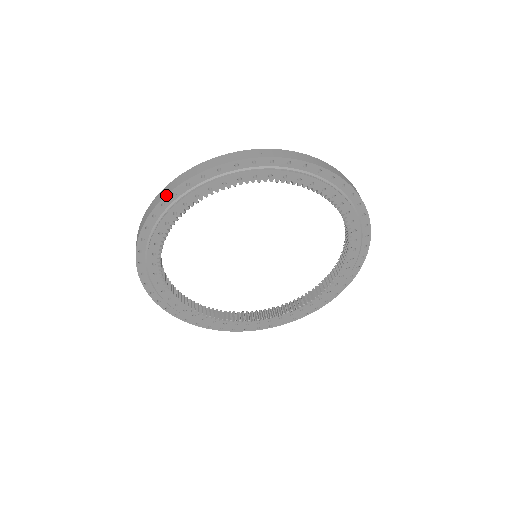
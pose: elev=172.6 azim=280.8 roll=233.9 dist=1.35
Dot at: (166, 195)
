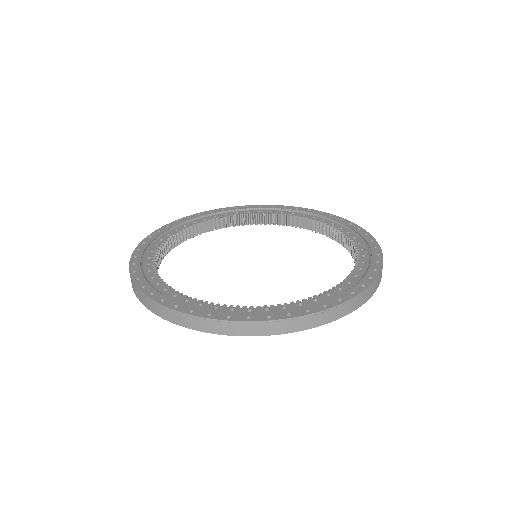
Dot at: occluded
